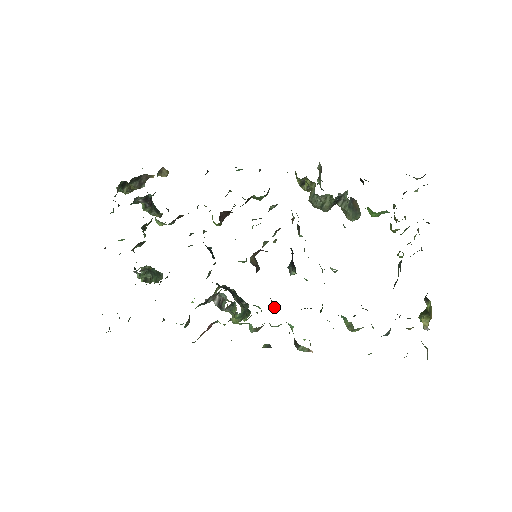
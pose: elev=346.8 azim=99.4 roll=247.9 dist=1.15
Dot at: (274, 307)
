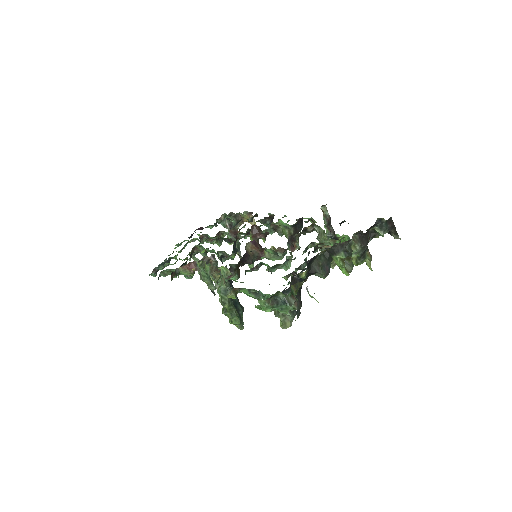
Dot at: (235, 270)
